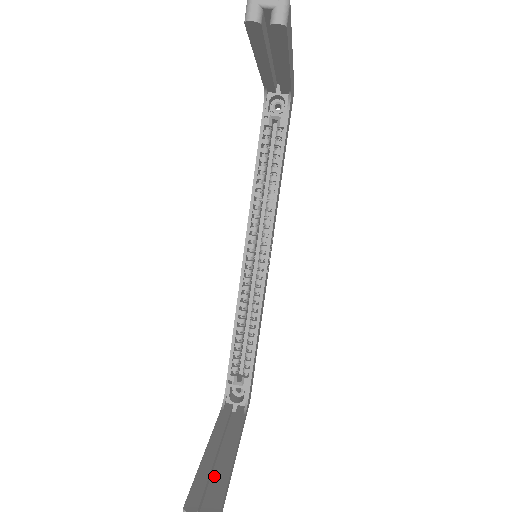
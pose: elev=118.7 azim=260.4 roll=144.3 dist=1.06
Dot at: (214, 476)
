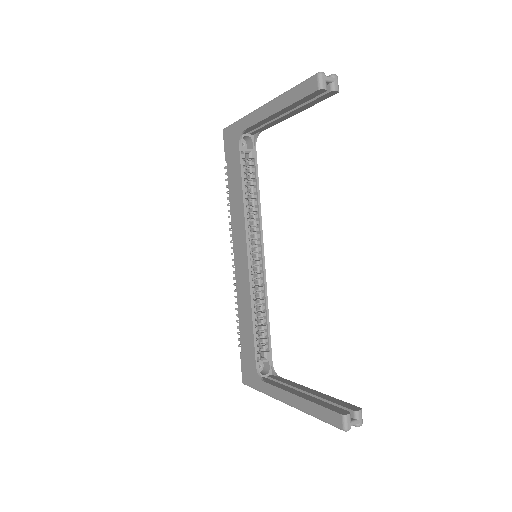
Dot at: occluded
